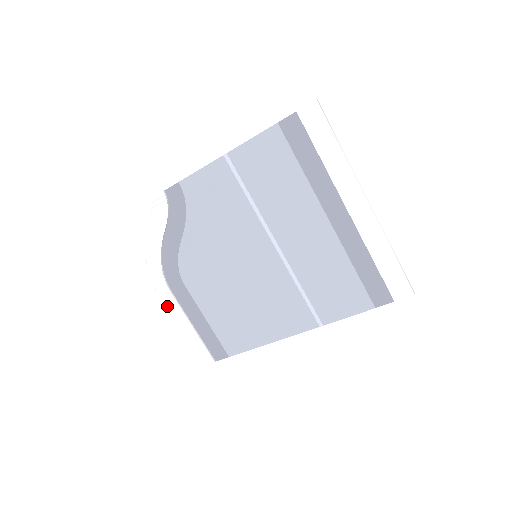
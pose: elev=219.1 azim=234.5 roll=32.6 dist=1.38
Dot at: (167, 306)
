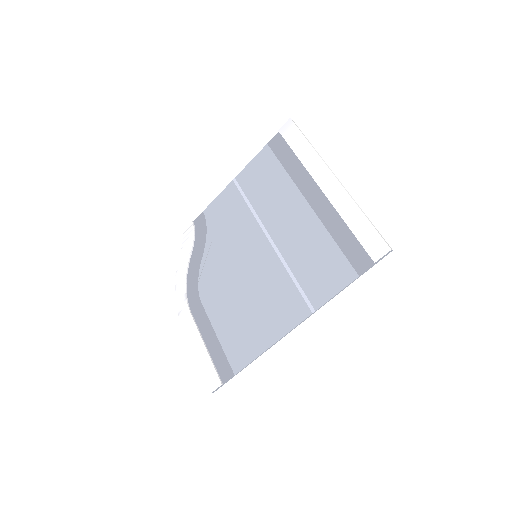
Dot at: (186, 328)
